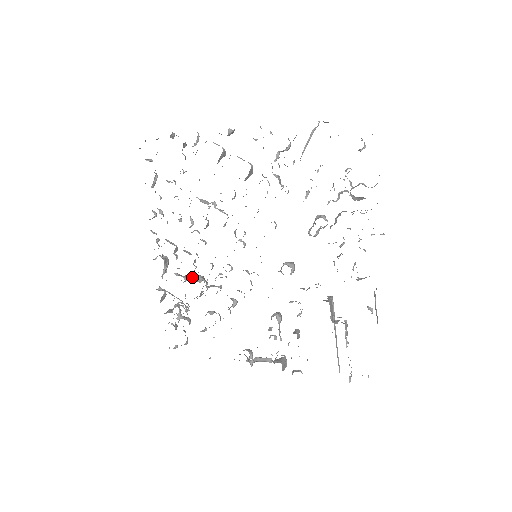
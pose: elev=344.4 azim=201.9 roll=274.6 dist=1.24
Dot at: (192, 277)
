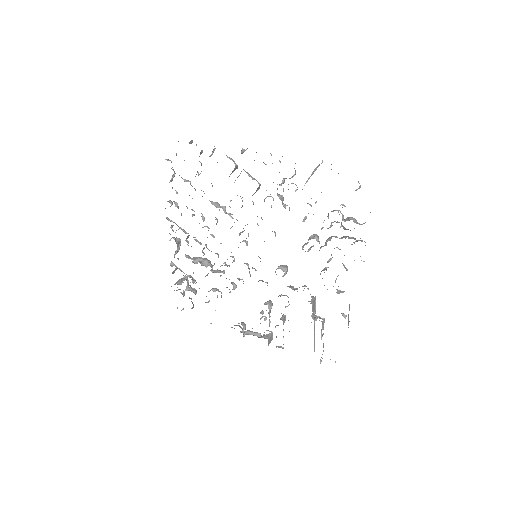
Dot at: (200, 260)
